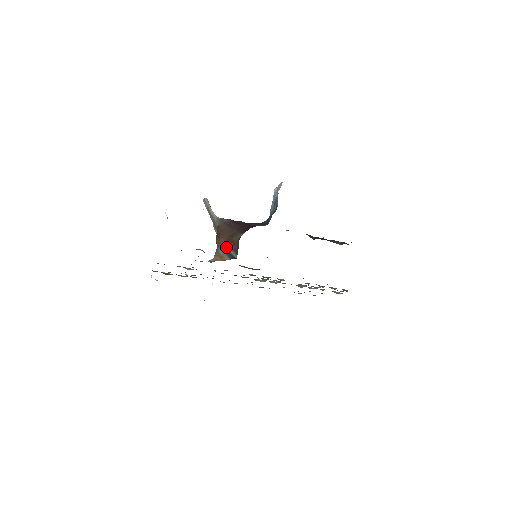
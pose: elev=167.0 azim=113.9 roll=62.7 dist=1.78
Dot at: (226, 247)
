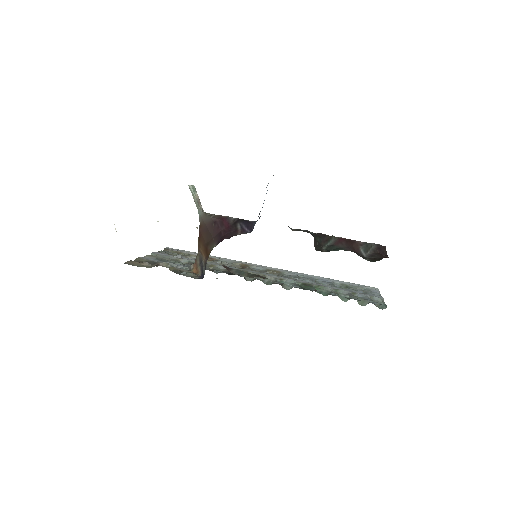
Dot at: (202, 256)
